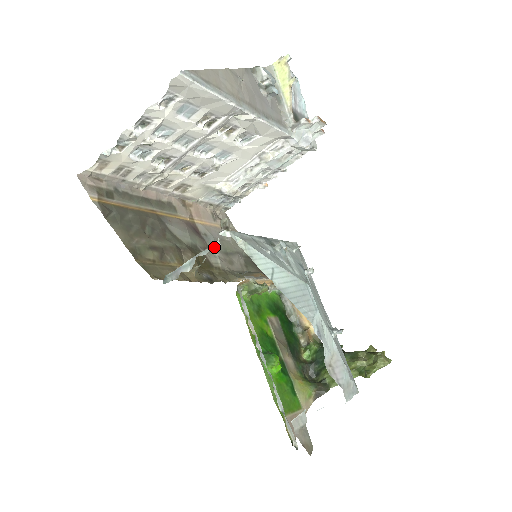
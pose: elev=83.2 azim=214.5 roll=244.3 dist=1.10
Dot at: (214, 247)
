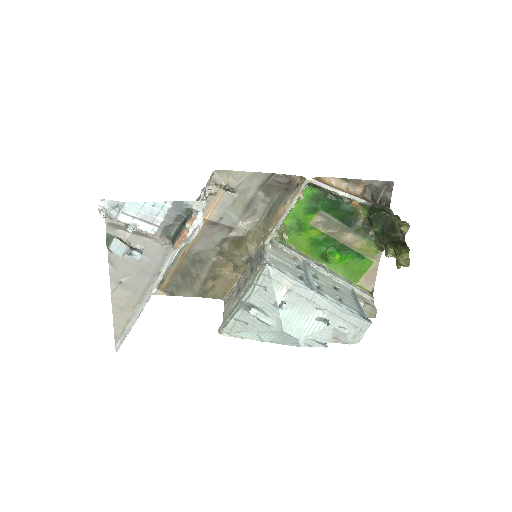
Dot at: (234, 221)
